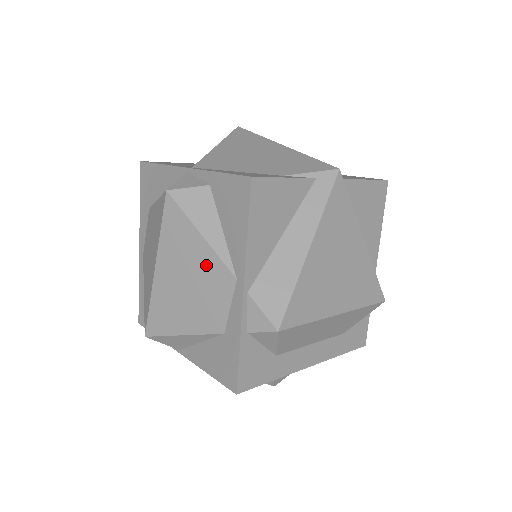
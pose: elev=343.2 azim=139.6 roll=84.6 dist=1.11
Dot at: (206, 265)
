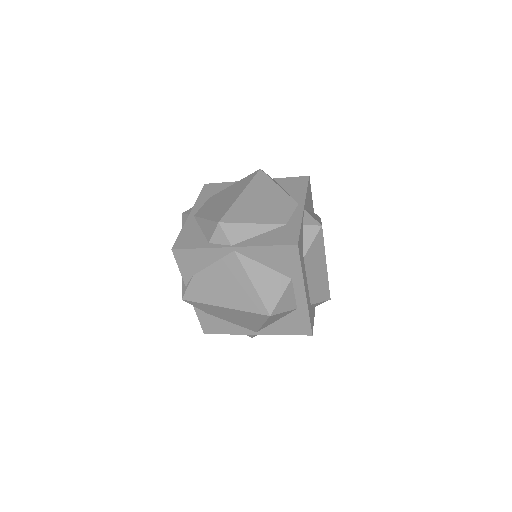
Dot at: (280, 196)
